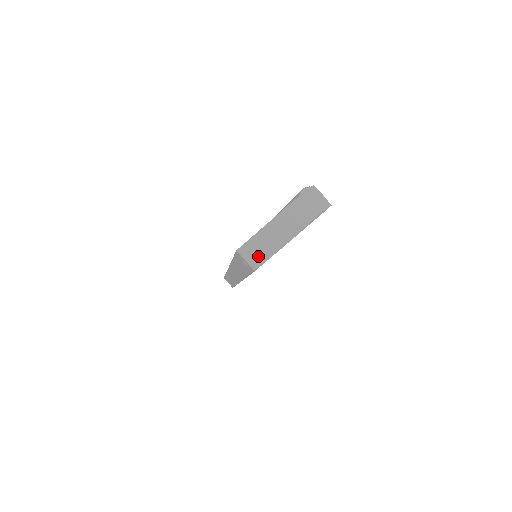
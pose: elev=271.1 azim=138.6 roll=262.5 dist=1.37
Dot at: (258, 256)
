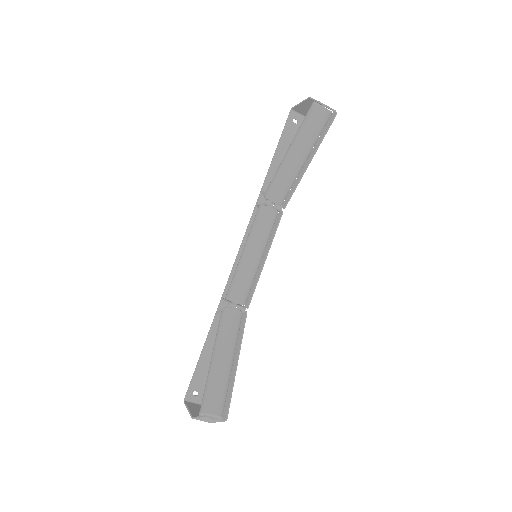
Dot at: (196, 407)
